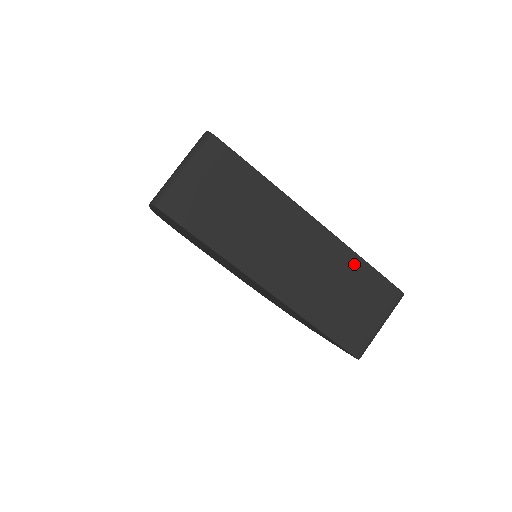
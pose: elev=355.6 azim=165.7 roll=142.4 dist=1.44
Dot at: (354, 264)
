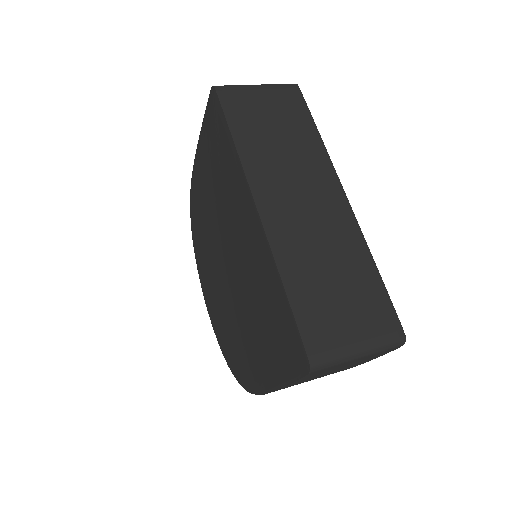
Dot at: (364, 261)
